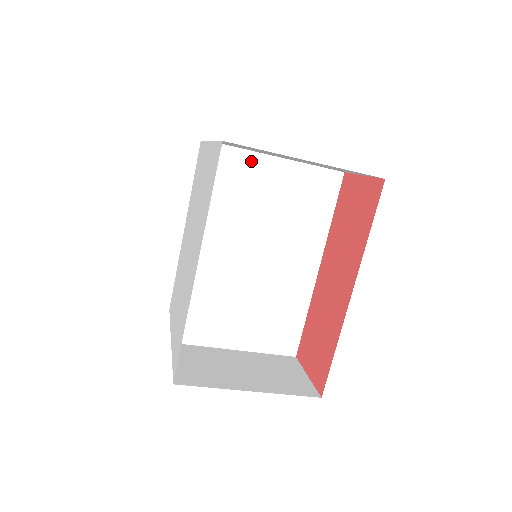
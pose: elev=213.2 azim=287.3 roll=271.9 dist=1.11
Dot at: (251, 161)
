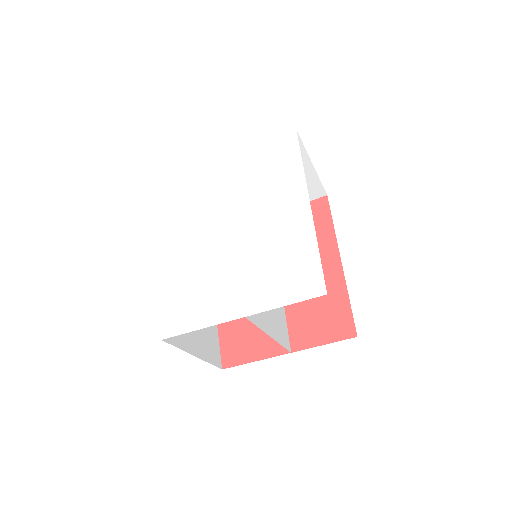
Dot at: occluded
